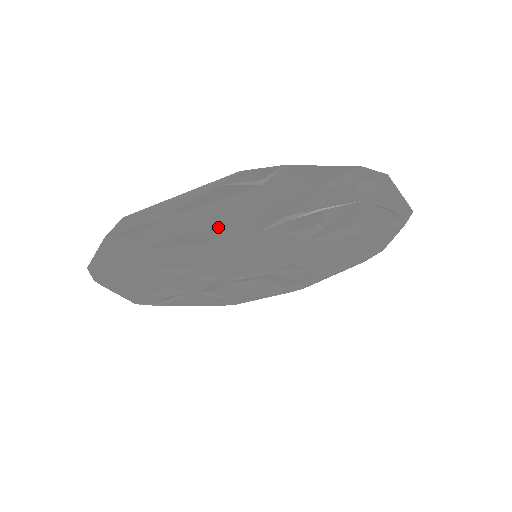
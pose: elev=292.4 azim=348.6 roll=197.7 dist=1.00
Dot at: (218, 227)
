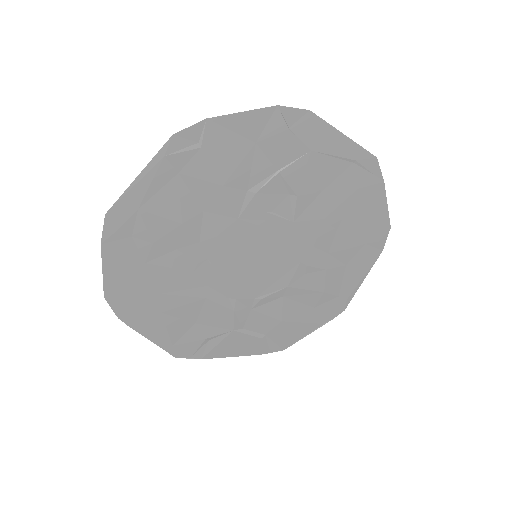
Dot at: (194, 216)
